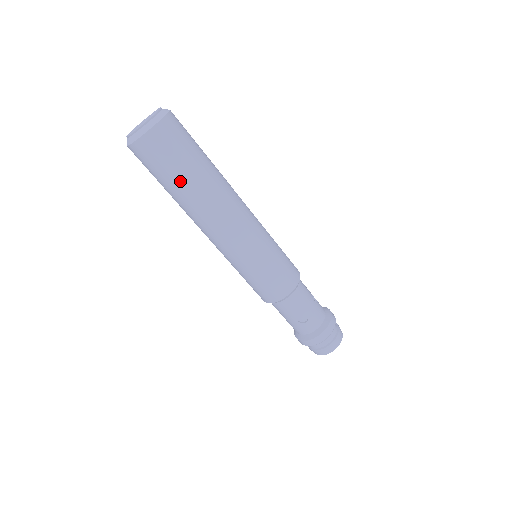
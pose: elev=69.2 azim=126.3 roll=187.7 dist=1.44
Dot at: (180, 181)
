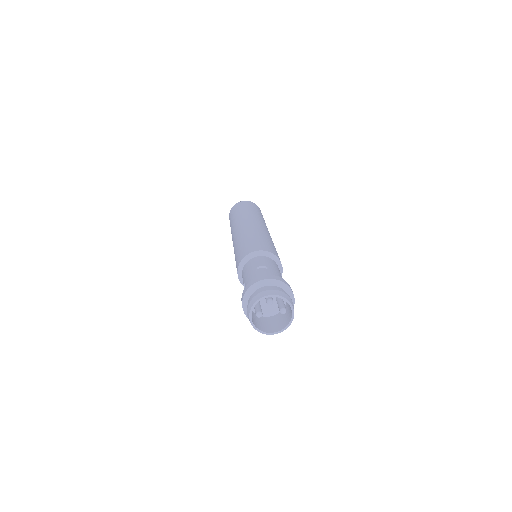
Dot at: (244, 210)
